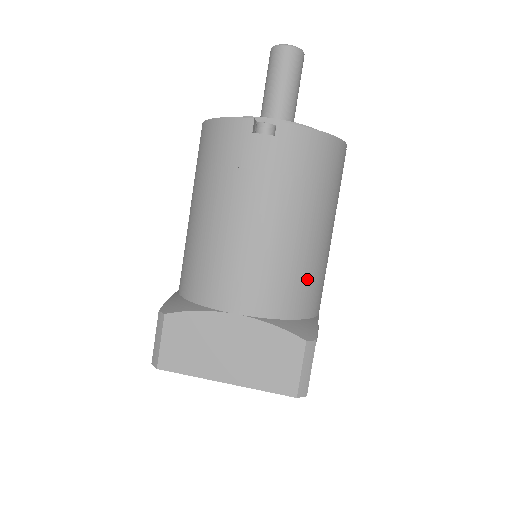
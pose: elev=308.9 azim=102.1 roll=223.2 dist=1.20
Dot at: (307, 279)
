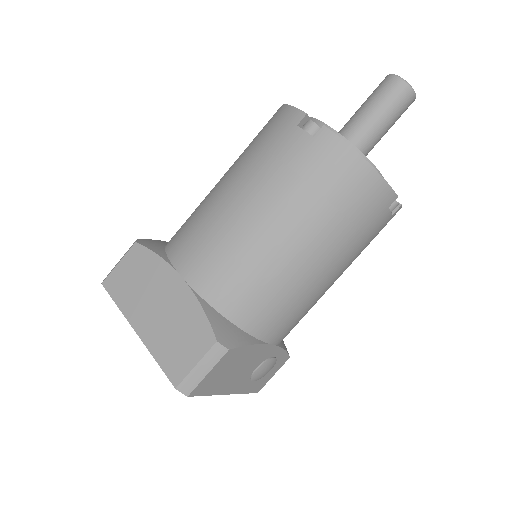
Dot at: (266, 292)
